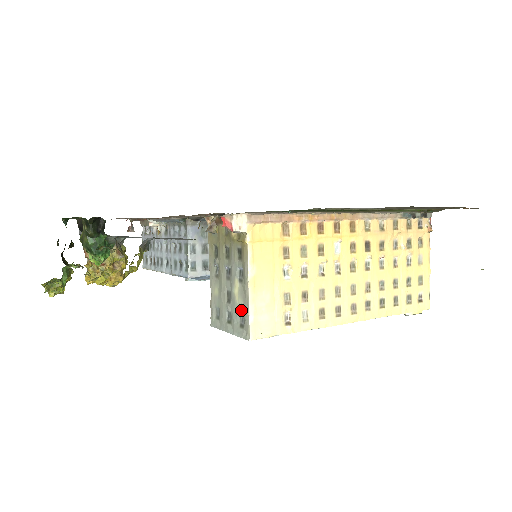
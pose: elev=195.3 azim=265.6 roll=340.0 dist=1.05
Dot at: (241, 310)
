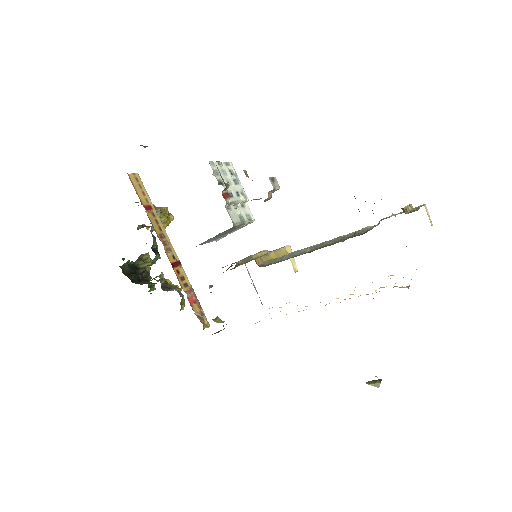
Dot at: occluded
